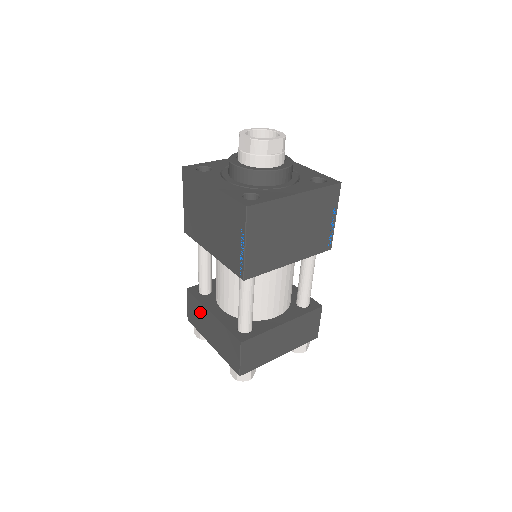
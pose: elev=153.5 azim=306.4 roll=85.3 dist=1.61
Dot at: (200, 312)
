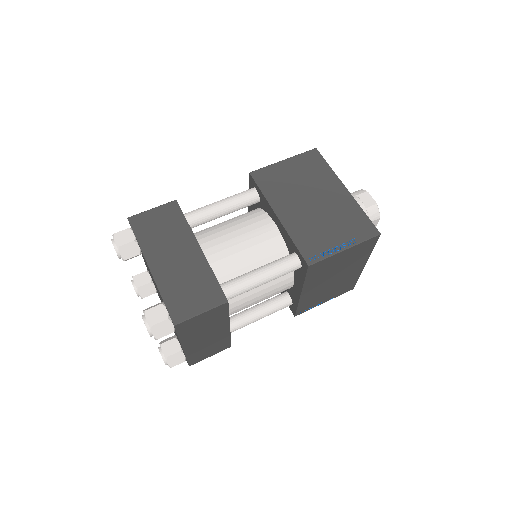
Dot at: (175, 231)
